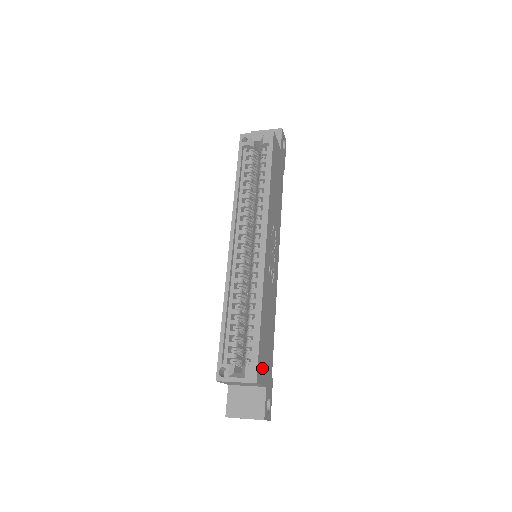
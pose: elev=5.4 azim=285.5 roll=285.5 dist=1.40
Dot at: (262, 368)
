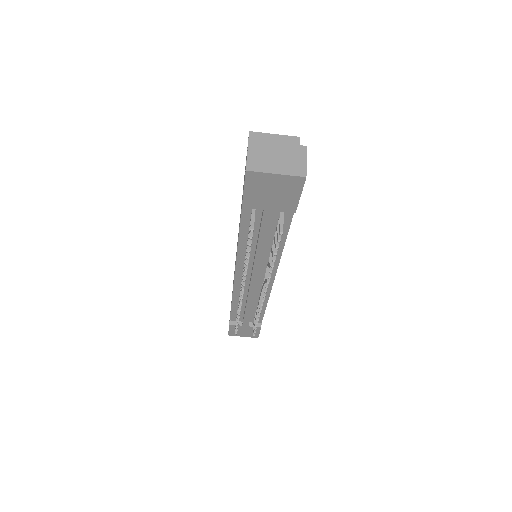
Dot at: occluded
